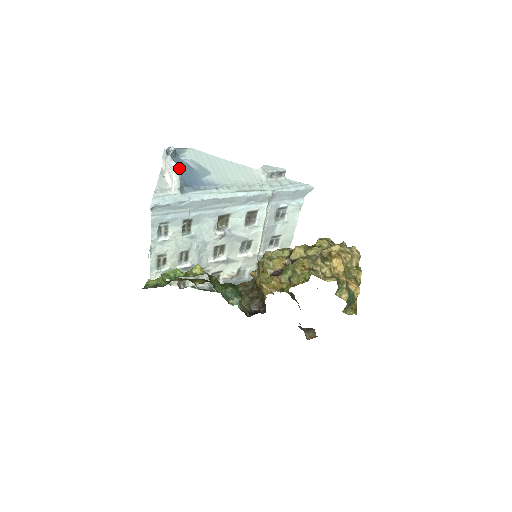
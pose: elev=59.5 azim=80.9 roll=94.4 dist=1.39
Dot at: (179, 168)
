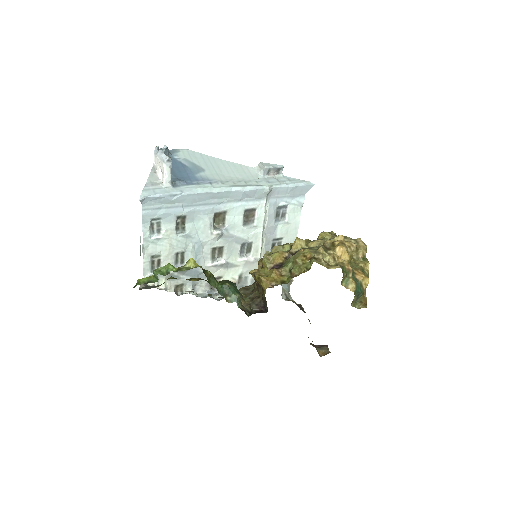
Dot at: (169, 159)
